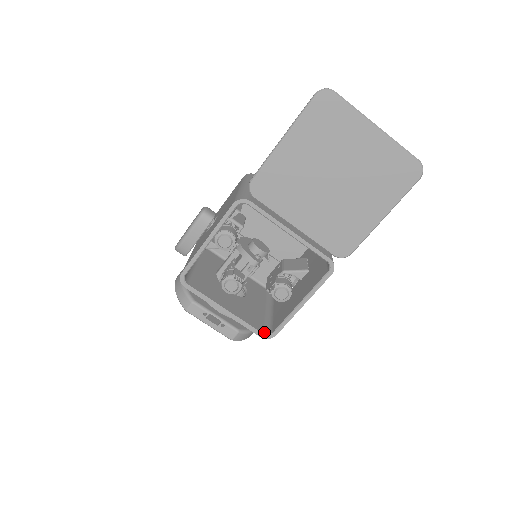
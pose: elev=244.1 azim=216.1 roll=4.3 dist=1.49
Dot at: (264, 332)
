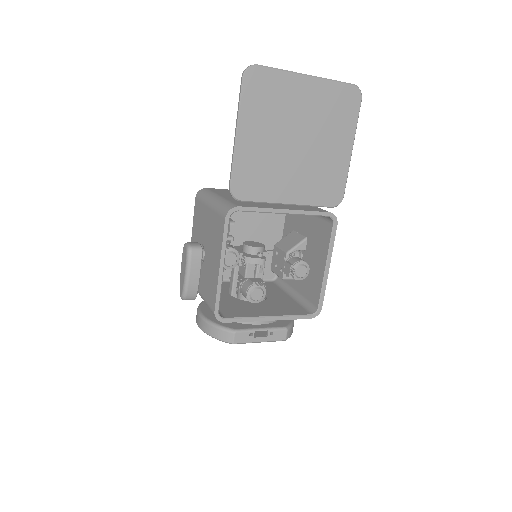
Dot at: (310, 313)
